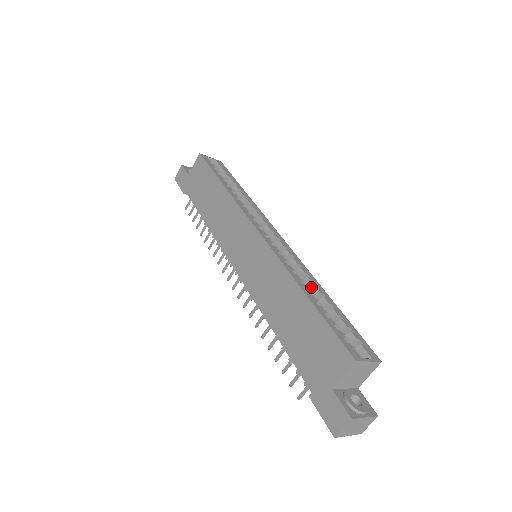
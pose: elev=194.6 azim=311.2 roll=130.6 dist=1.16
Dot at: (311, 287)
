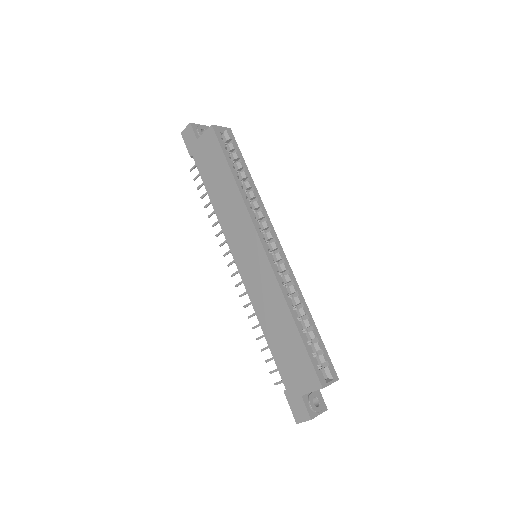
Dot at: (299, 304)
